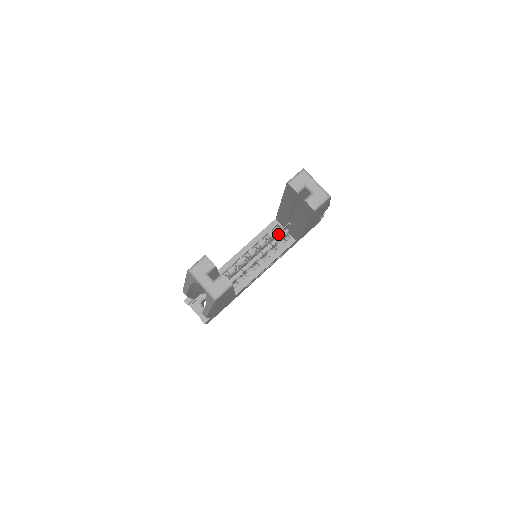
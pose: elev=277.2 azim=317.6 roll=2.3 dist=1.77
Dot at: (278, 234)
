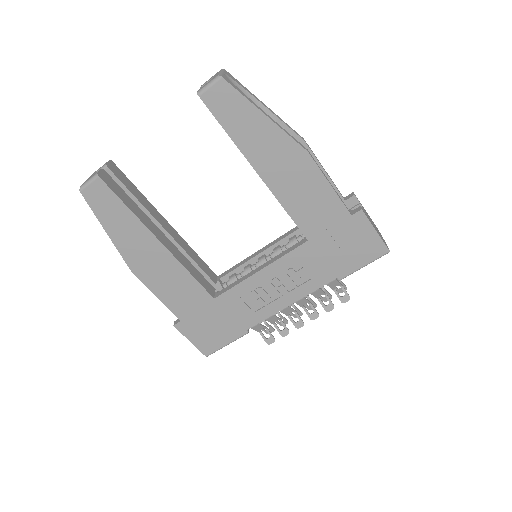
Dot at: occluded
